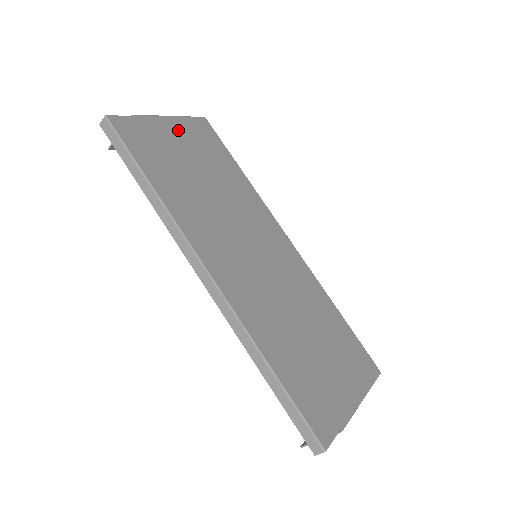
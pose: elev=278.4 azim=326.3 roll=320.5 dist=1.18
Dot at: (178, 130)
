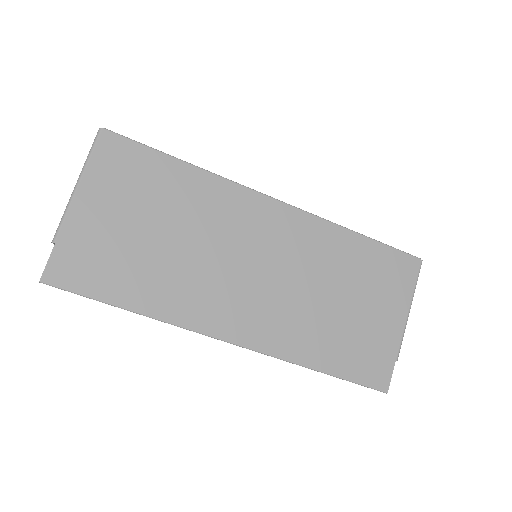
Dot at: (97, 199)
